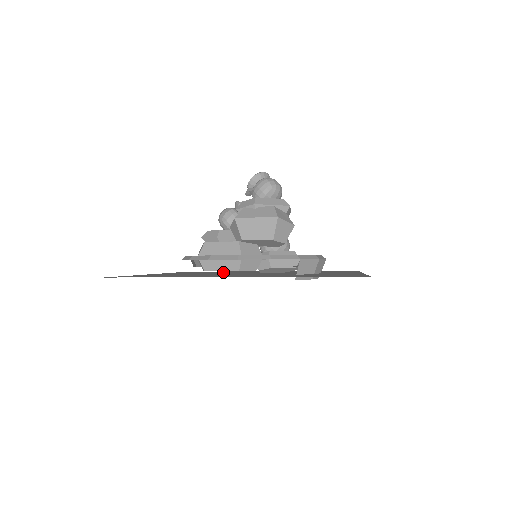
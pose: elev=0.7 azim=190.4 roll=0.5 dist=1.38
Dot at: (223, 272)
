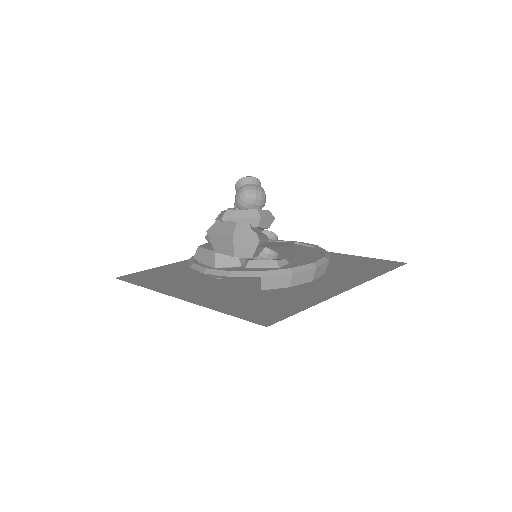
Dot at: occluded
